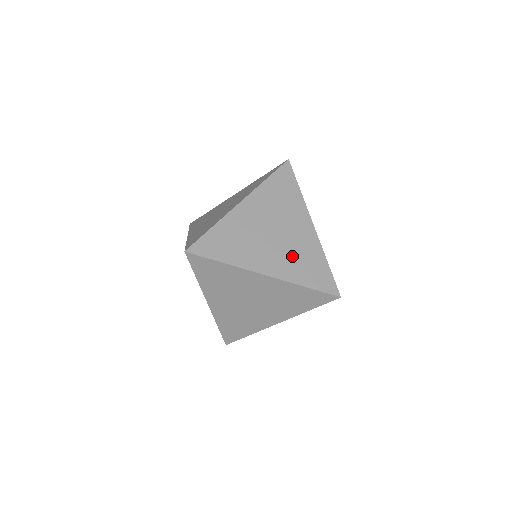
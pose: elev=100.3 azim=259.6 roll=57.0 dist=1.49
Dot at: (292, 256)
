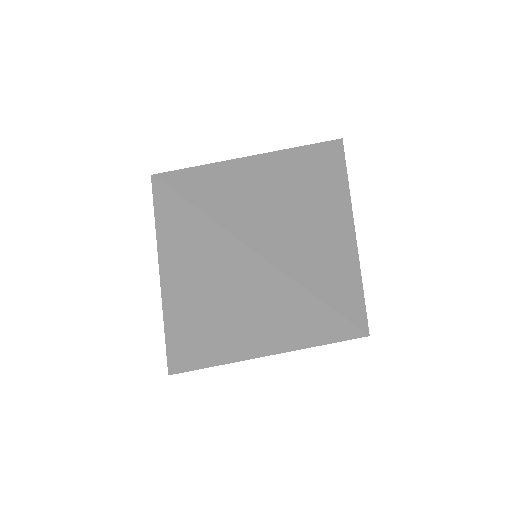
Dot at: (311, 248)
